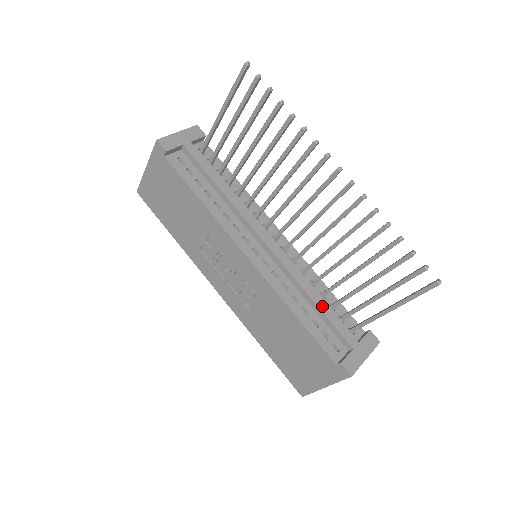
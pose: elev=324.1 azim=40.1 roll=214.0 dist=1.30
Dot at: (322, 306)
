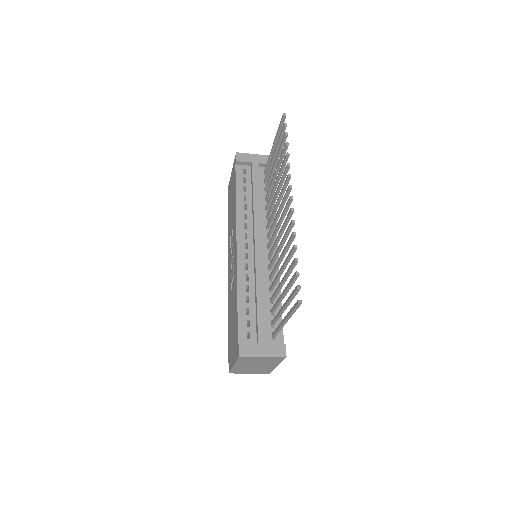
Dot at: (260, 303)
